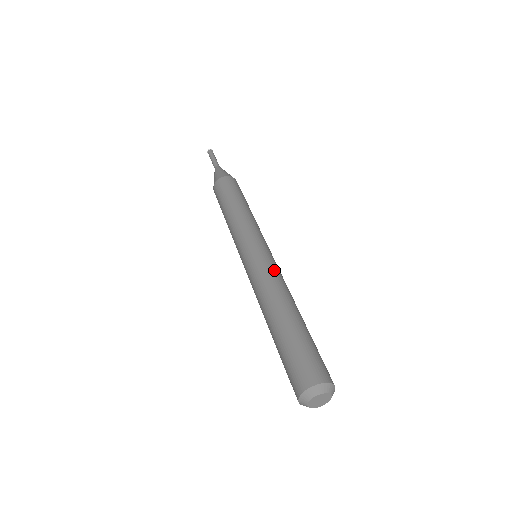
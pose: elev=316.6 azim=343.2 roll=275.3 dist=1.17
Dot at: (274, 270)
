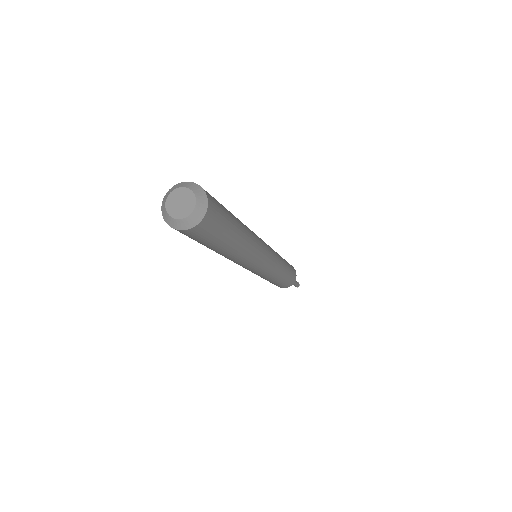
Dot at: occluded
